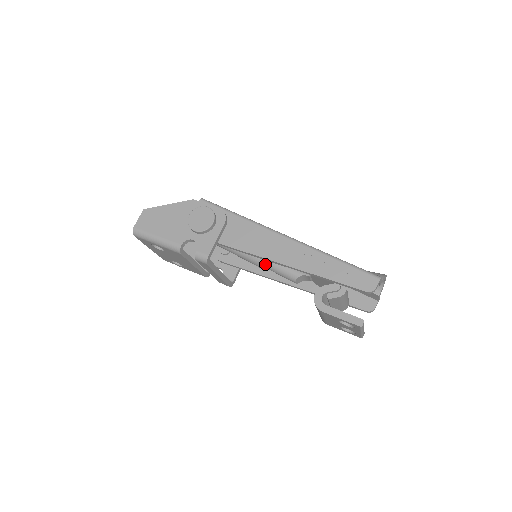
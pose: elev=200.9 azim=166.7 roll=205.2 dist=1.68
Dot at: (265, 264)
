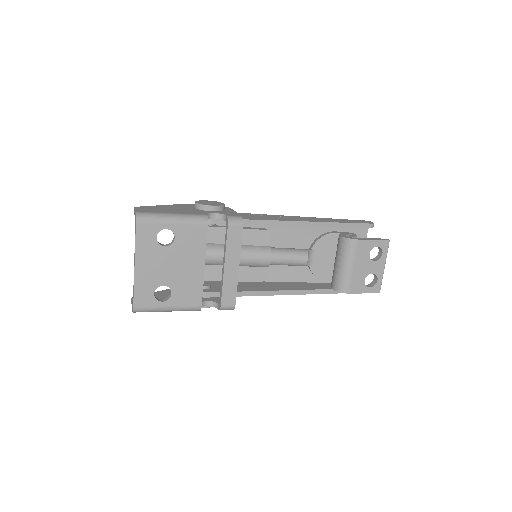
Dot at: (273, 252)
